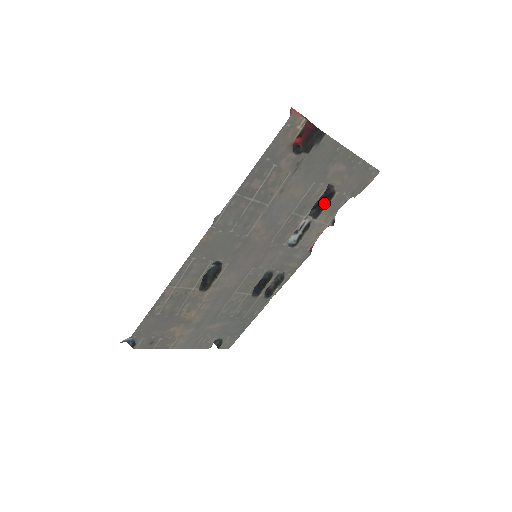
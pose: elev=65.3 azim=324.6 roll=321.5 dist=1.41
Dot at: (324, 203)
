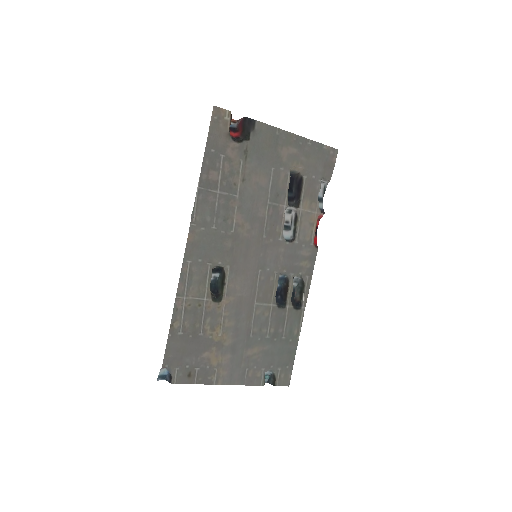
Dot at: (299, 191)
